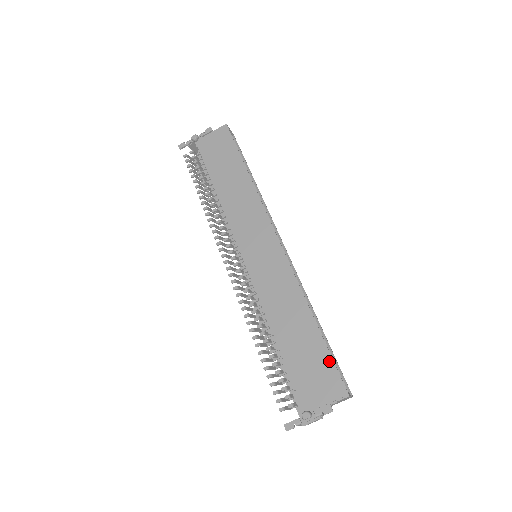
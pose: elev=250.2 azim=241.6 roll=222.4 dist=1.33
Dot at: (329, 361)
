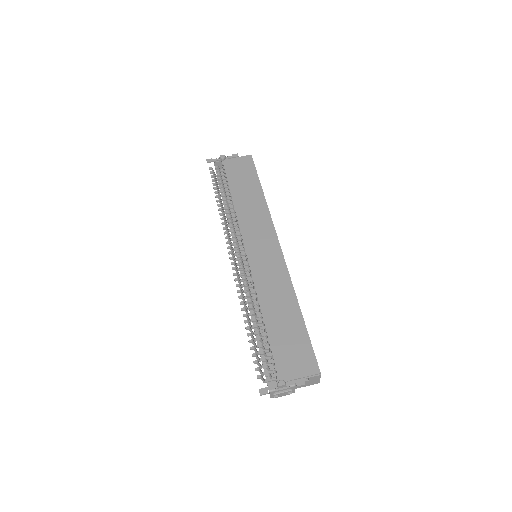
Dot at: (308, 344)
